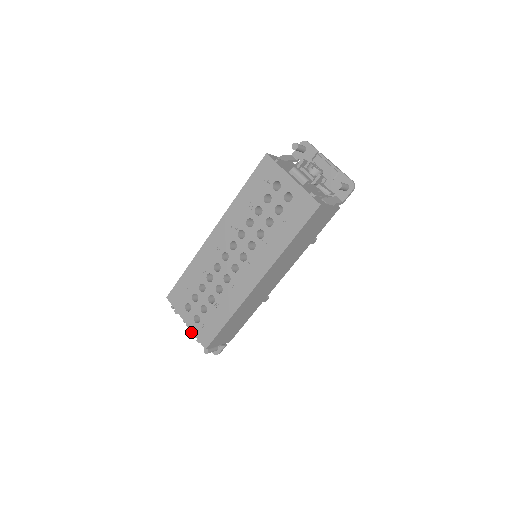
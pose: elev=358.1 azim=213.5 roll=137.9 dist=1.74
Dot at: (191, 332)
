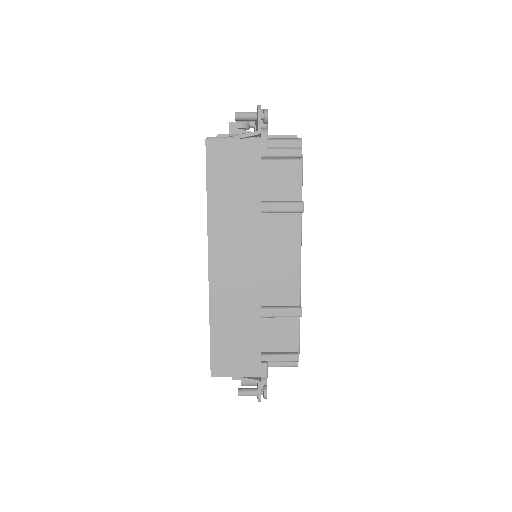
Dot at: occluded
